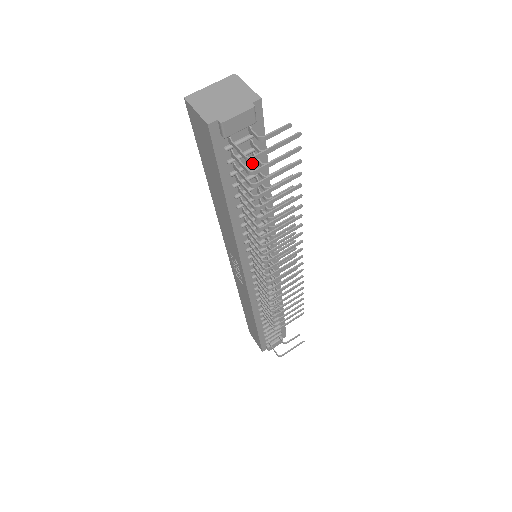
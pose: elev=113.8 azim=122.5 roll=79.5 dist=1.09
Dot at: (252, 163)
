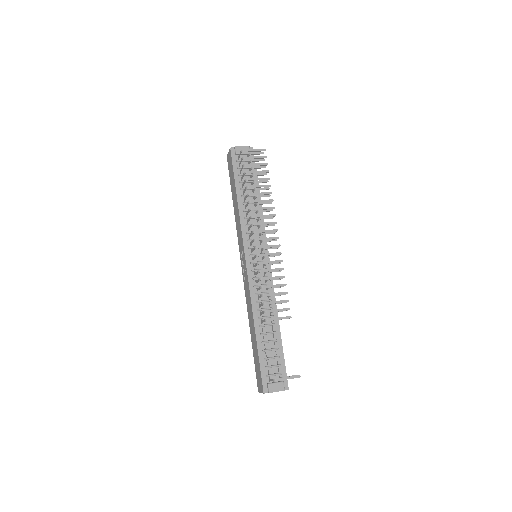
Dot at: (249, 174)
